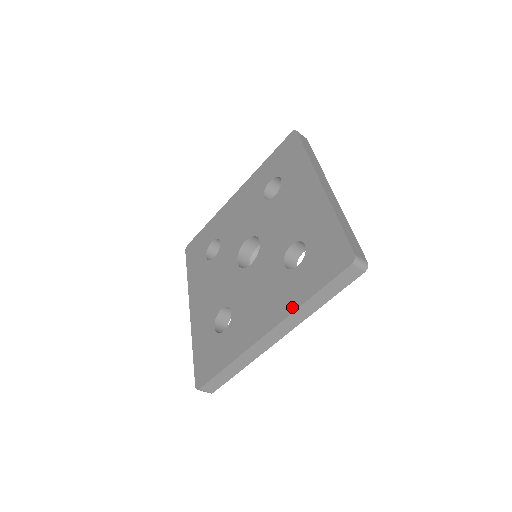
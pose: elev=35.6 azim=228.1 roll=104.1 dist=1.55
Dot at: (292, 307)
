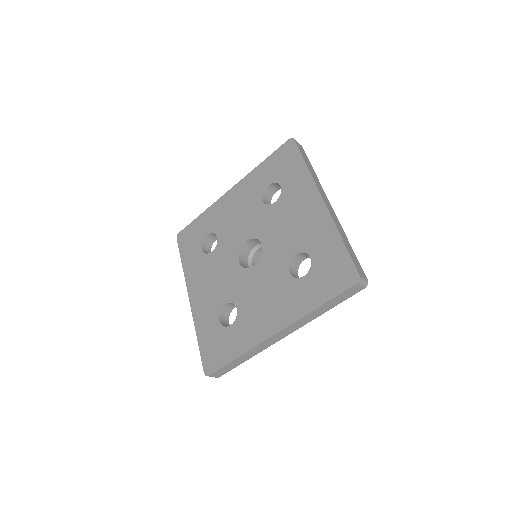
Dot at: (300, 313)
